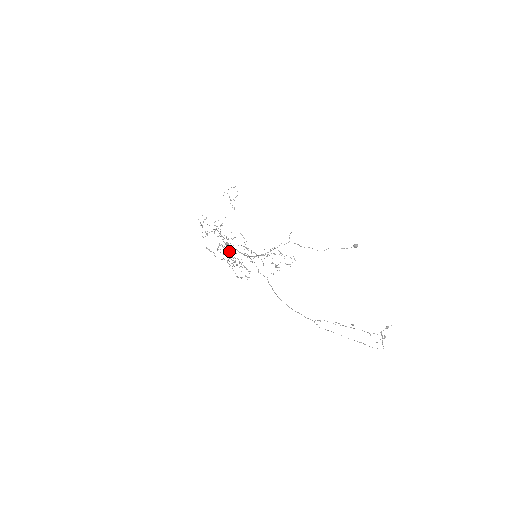
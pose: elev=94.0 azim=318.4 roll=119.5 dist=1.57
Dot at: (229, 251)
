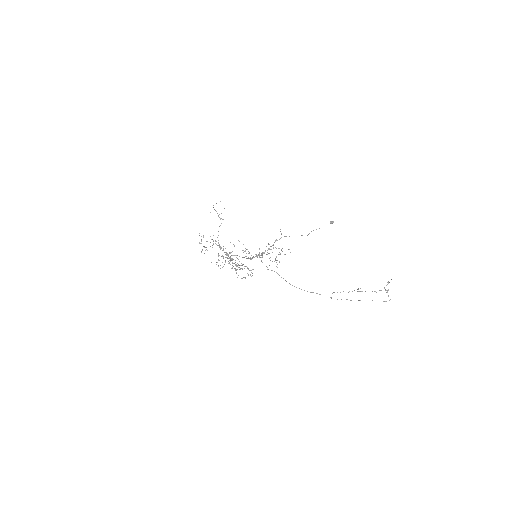
Dot at: (232, 259)
